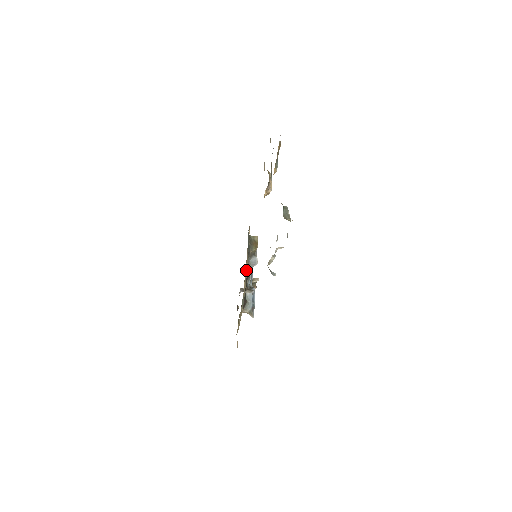
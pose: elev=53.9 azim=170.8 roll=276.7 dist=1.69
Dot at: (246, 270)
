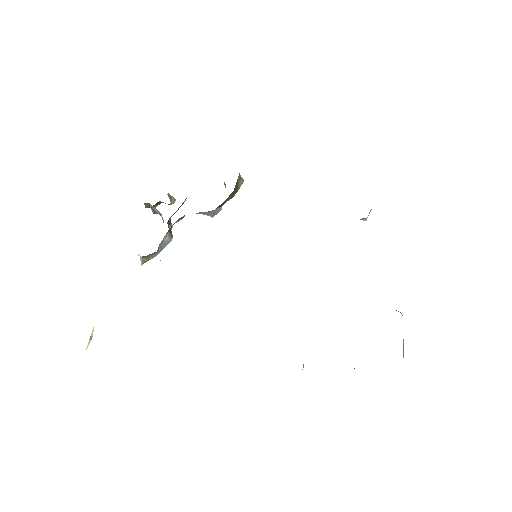
Dot at: occluded
